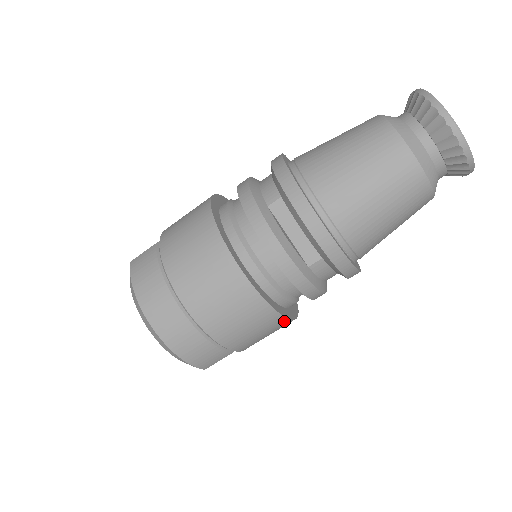
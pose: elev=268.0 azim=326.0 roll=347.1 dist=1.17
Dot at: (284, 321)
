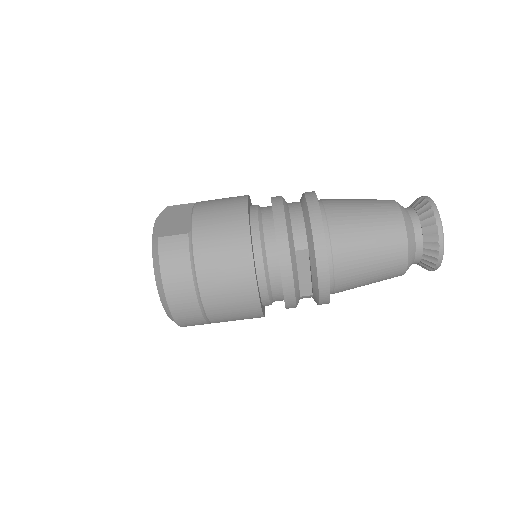
Dot at: occluded
